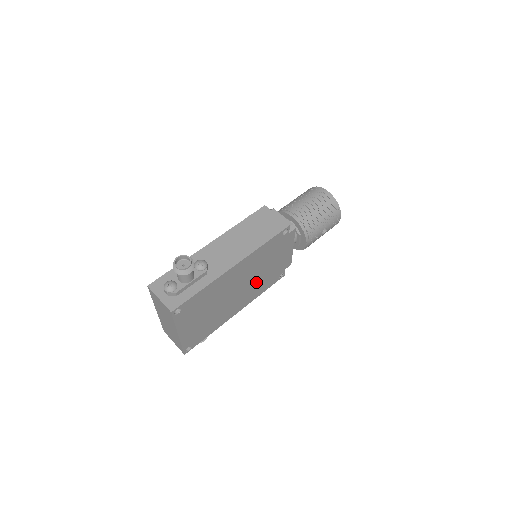
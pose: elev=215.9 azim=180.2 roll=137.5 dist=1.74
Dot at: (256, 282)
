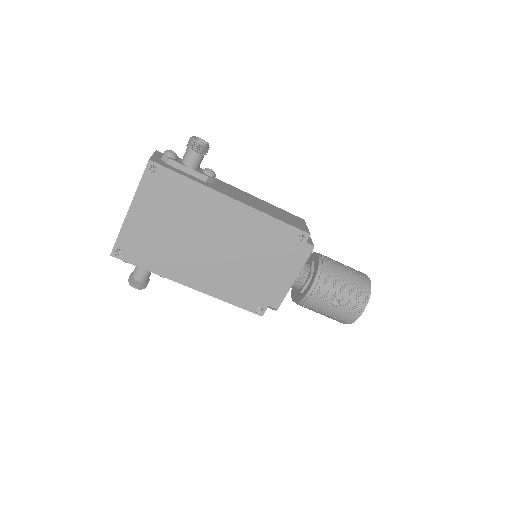
Dot at: (233, 269)
